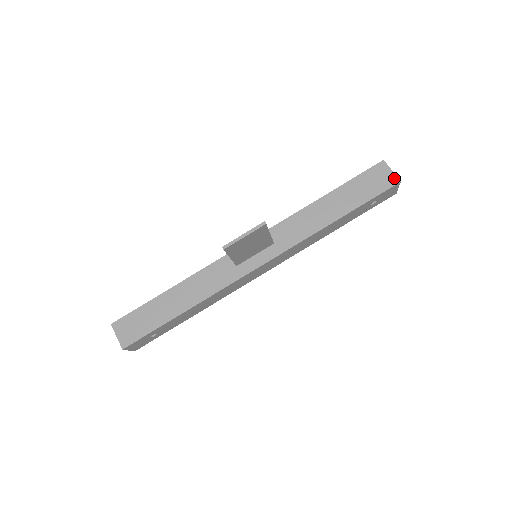
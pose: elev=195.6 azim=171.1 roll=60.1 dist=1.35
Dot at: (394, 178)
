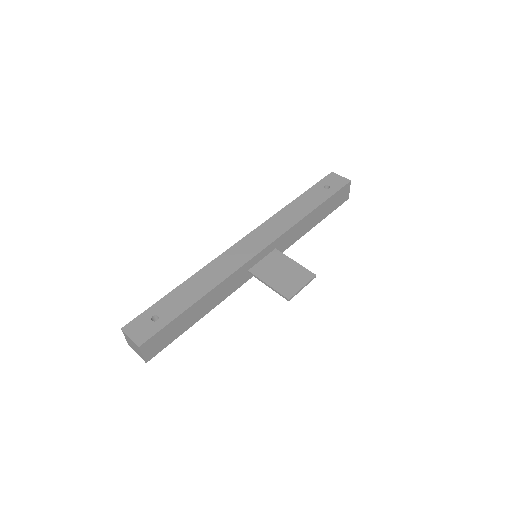
Dot at: (348, 196)
